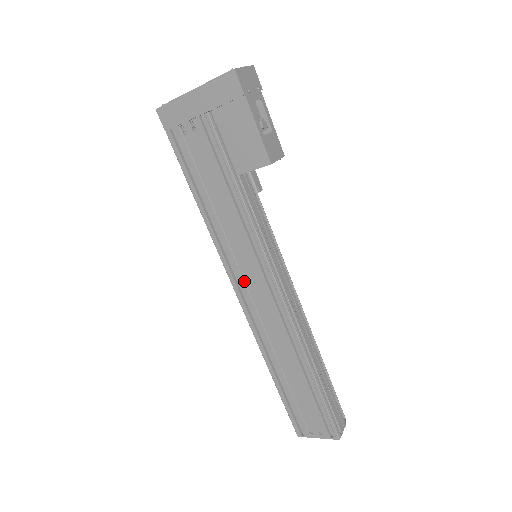
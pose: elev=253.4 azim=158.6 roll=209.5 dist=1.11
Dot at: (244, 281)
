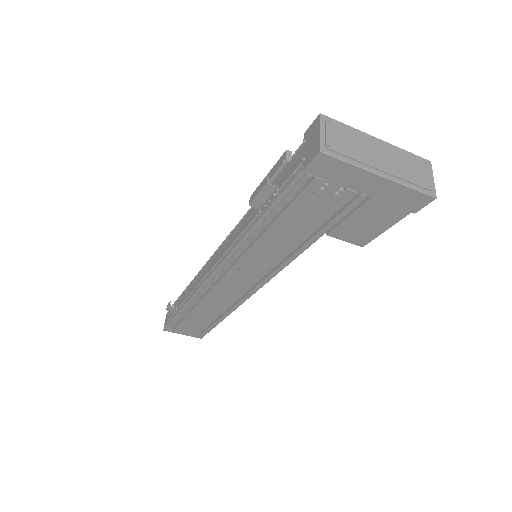
Dot at: (233, 274)
